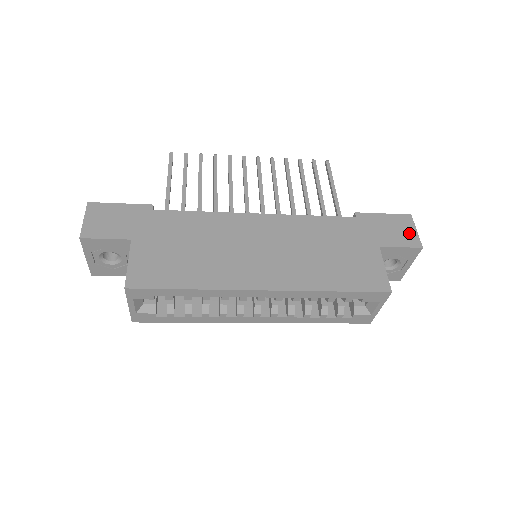
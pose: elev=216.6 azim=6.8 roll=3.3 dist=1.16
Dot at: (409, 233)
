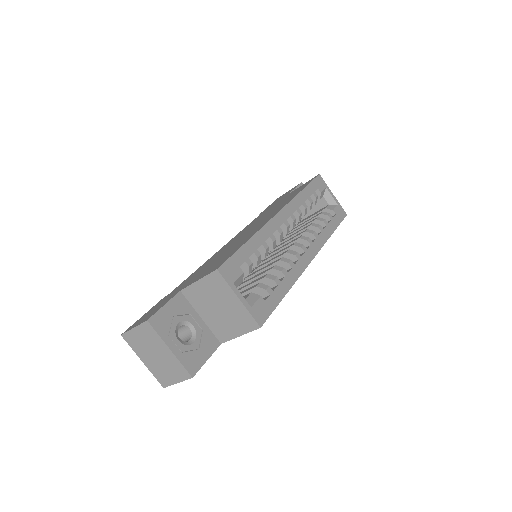
Dot at: occluded
